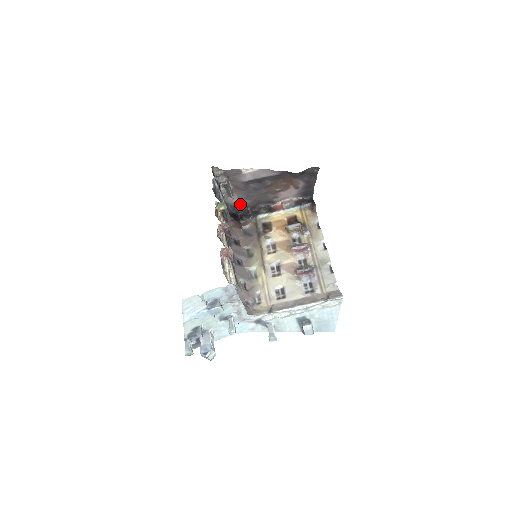
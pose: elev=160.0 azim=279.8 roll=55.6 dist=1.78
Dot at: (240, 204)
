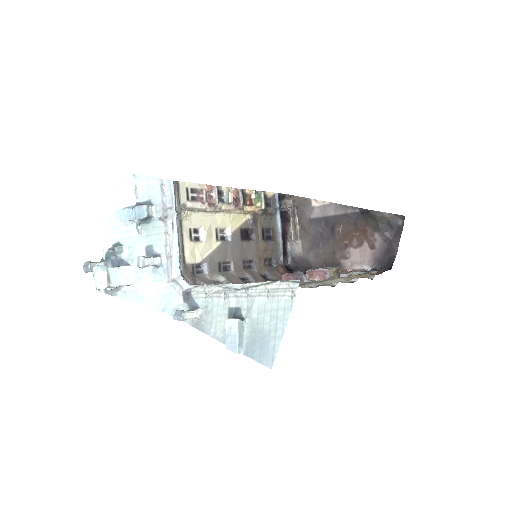
Dot at: (303, 258)
